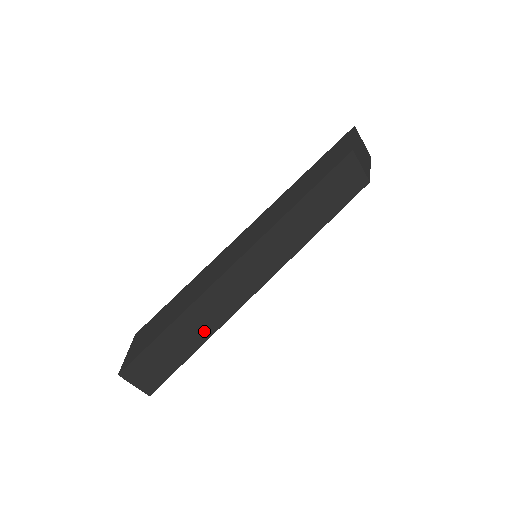
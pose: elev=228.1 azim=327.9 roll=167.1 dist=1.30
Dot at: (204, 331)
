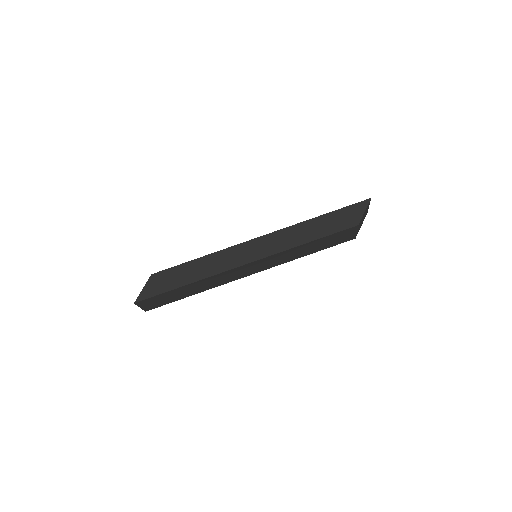
Dot at: (199, 290)
